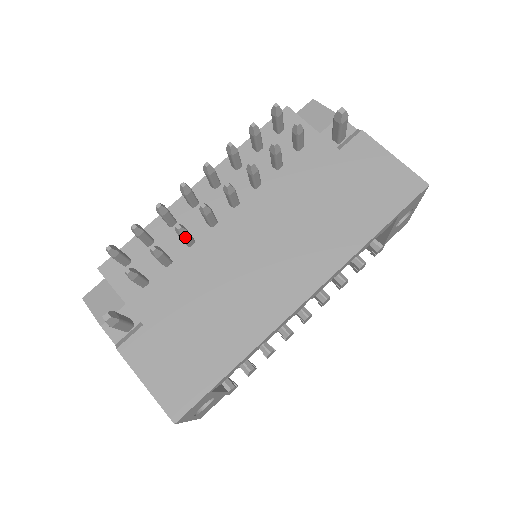
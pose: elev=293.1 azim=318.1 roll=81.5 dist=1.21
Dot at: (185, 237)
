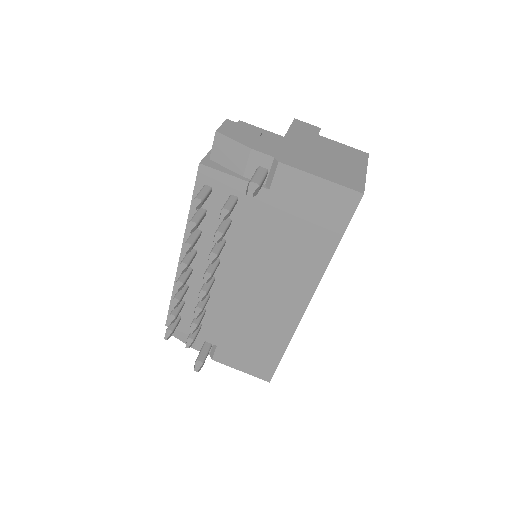
Dot at: (203, 309)
